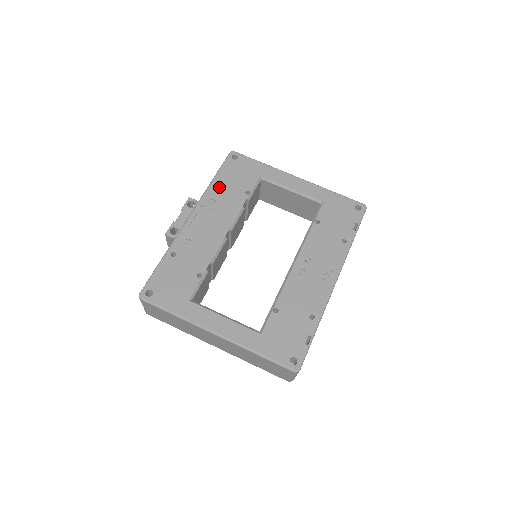
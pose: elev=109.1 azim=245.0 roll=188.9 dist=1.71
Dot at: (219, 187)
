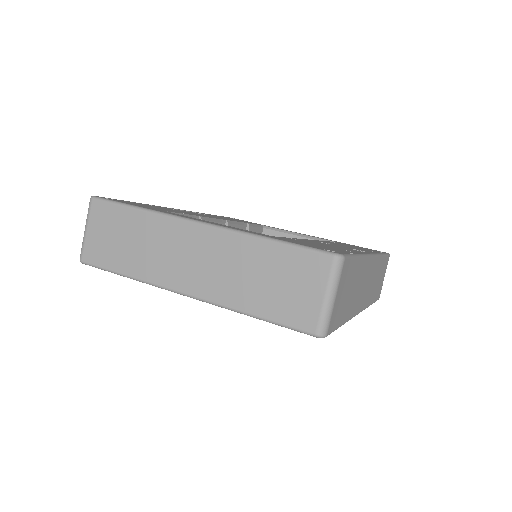
Dot at: occluded
